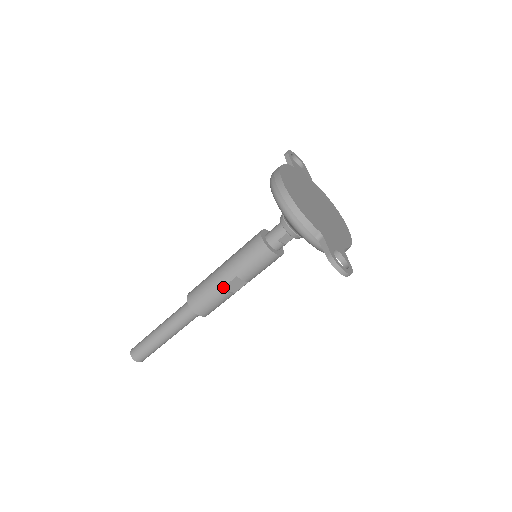
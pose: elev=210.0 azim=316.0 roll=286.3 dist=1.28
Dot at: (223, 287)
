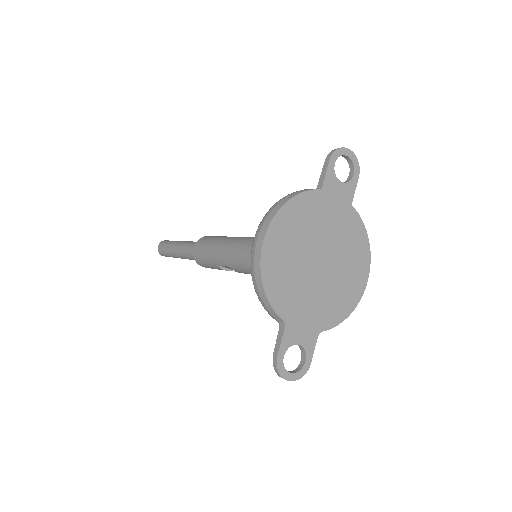
Dot at: (219, 265)
